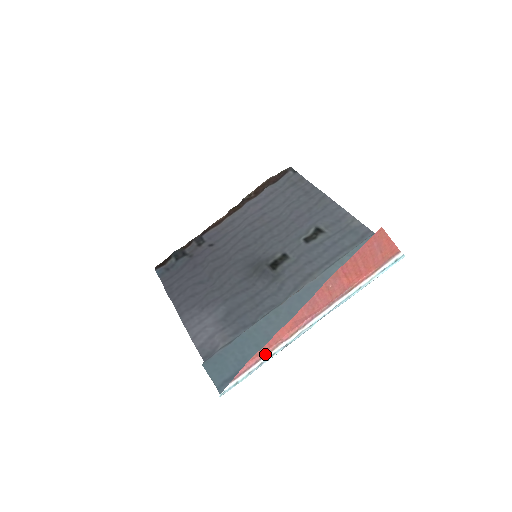
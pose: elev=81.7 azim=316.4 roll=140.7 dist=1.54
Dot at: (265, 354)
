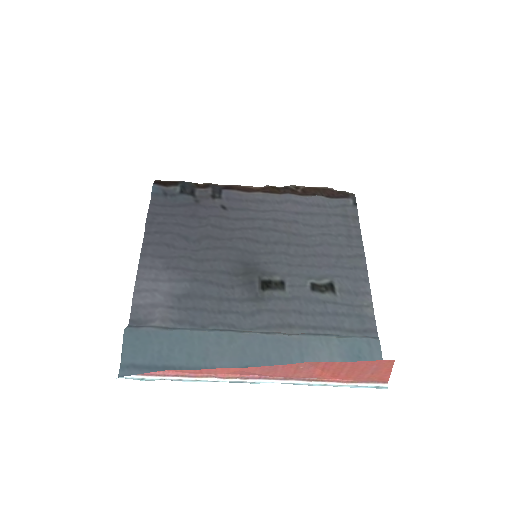
Dot at: (190, 375)
